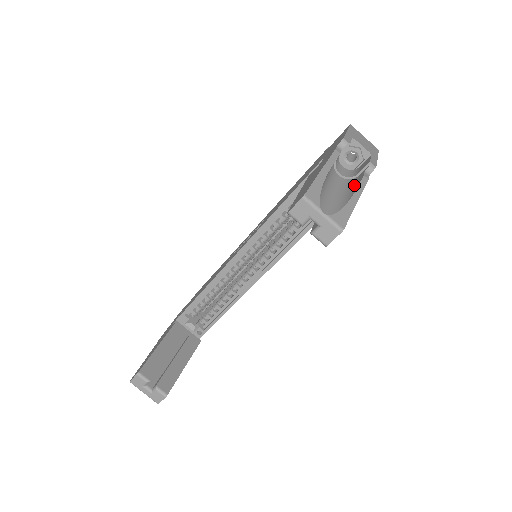
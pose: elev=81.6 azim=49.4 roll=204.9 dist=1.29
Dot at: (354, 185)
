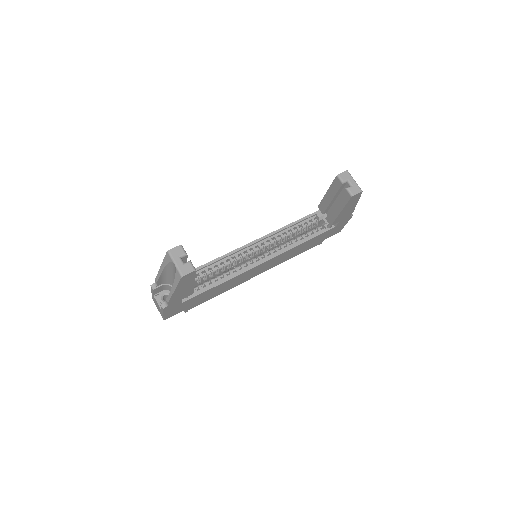
Dot at: occluded
